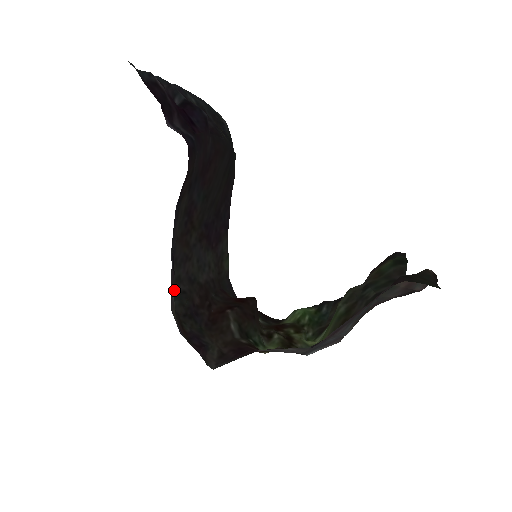
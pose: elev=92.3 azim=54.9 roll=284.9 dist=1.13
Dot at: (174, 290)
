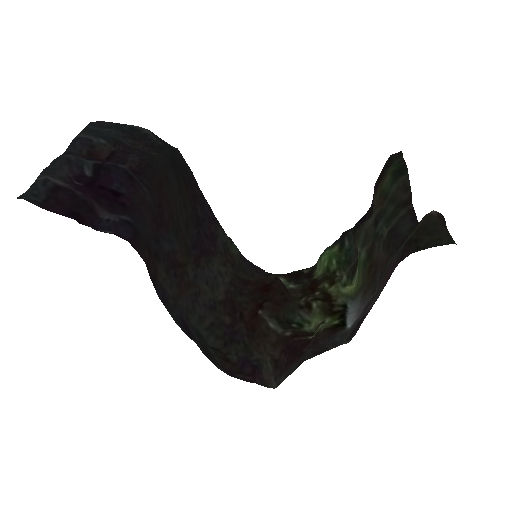
Dot at: (203, 331)
